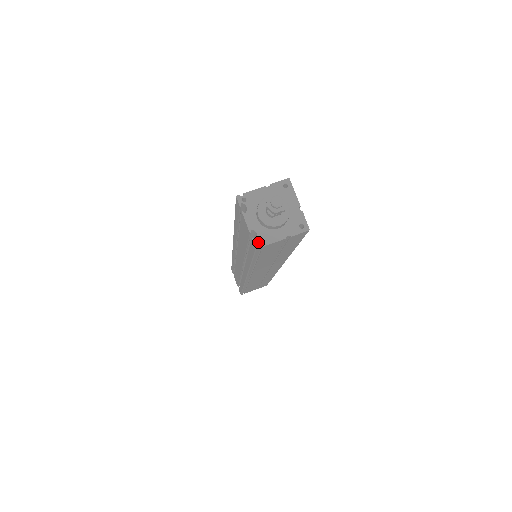
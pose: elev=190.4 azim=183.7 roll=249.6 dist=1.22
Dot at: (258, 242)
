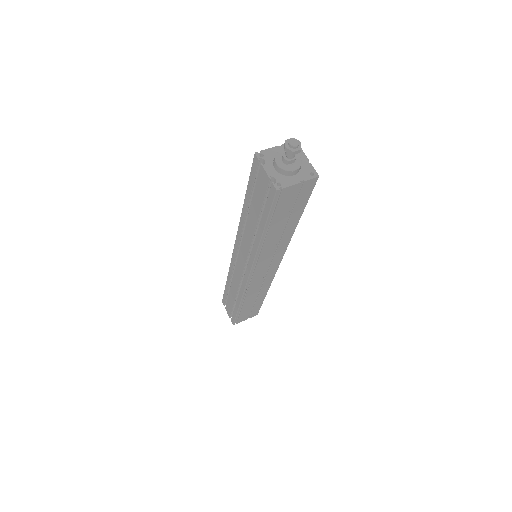
Dot at: occluded
